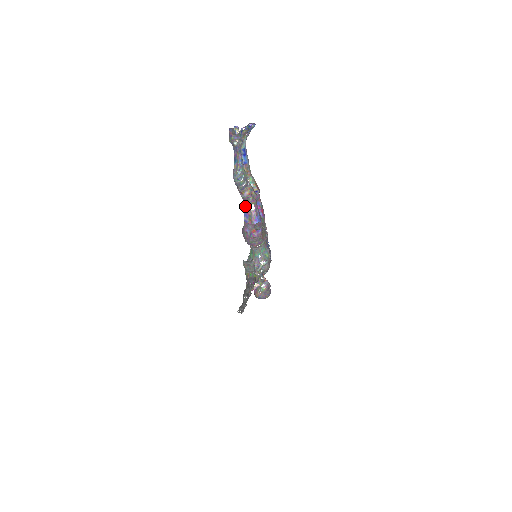
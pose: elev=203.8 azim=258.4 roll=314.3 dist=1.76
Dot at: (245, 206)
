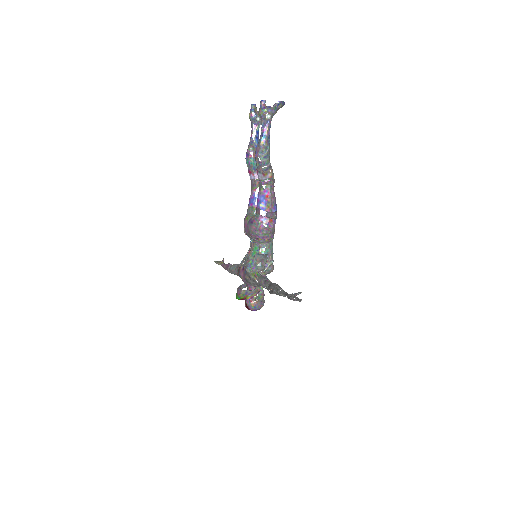
Dot at: (264, 191)
